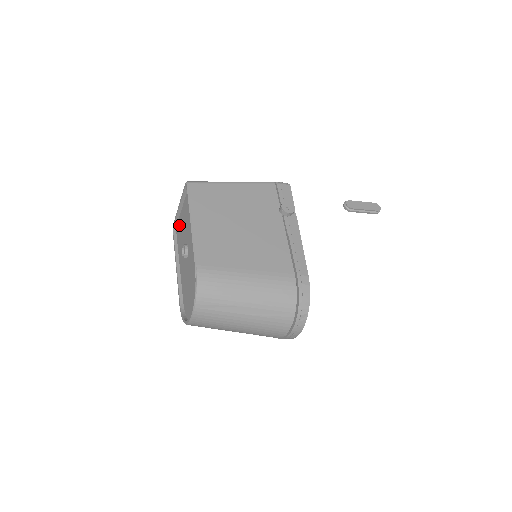
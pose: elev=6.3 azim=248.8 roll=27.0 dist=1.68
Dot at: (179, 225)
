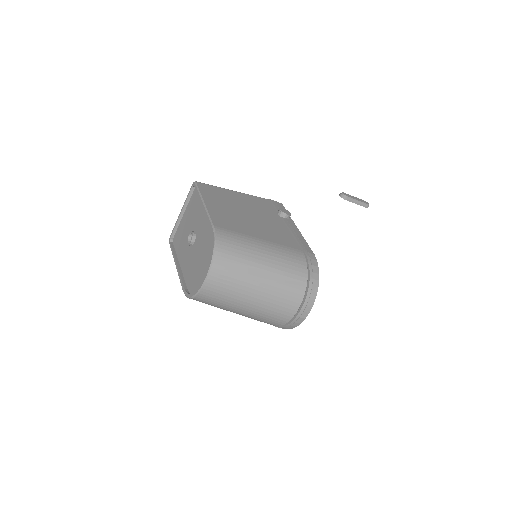
Dot at: (179, 232)
